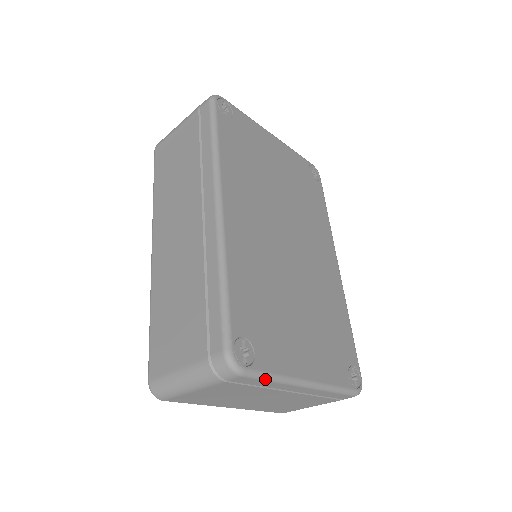
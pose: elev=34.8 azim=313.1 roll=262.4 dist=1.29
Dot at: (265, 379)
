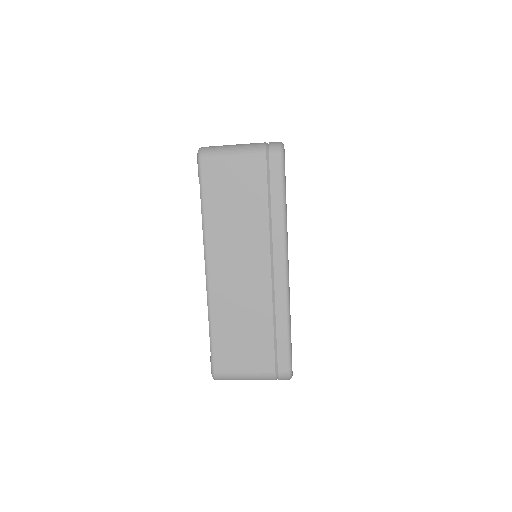
Dot at: occluded
